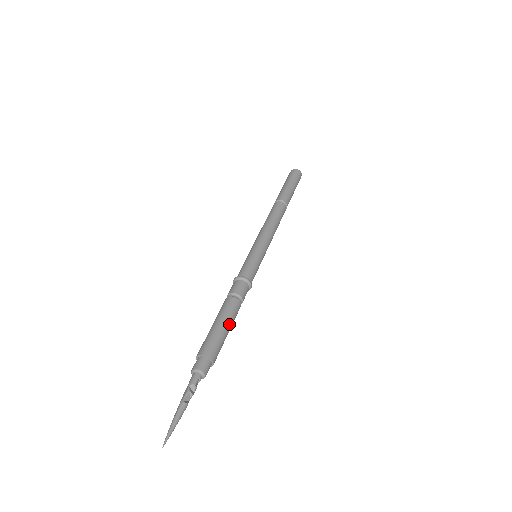
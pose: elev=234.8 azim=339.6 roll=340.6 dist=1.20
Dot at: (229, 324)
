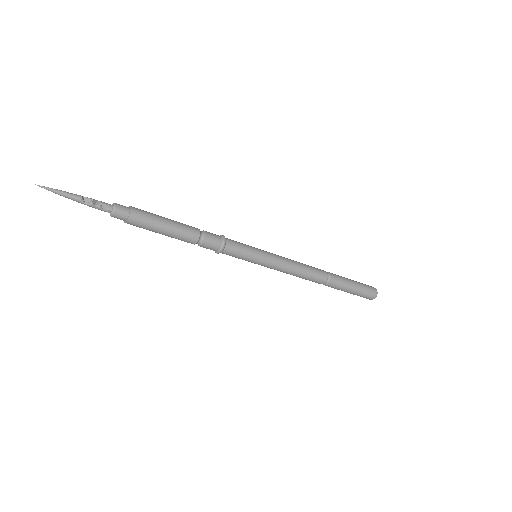
Dot at: (173, 225)
